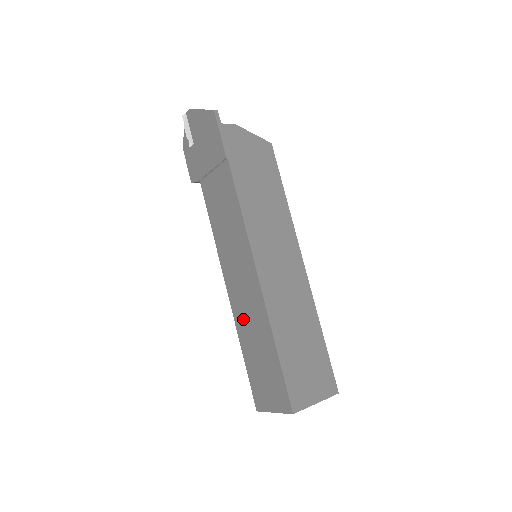
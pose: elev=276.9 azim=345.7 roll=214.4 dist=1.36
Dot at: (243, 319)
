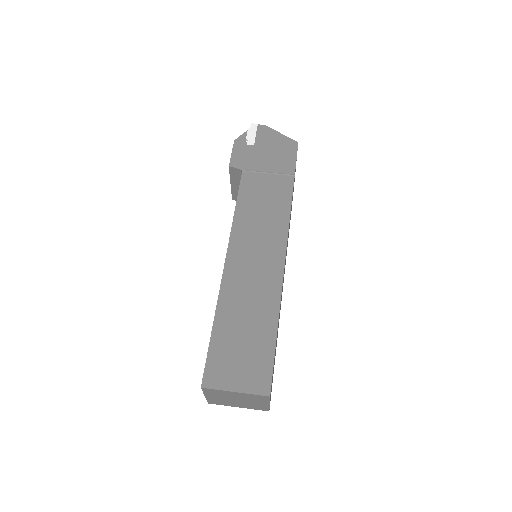
Dot at: (237, 293)
